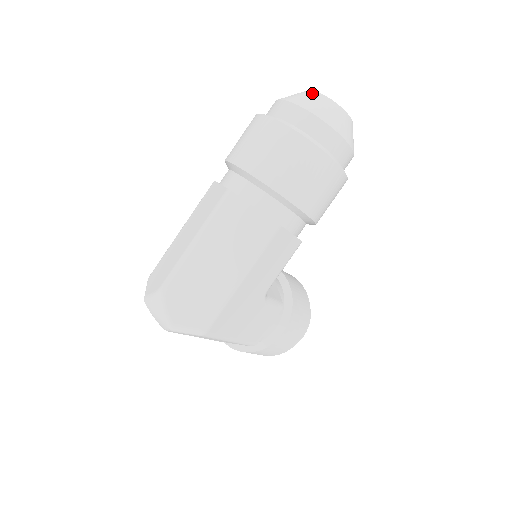
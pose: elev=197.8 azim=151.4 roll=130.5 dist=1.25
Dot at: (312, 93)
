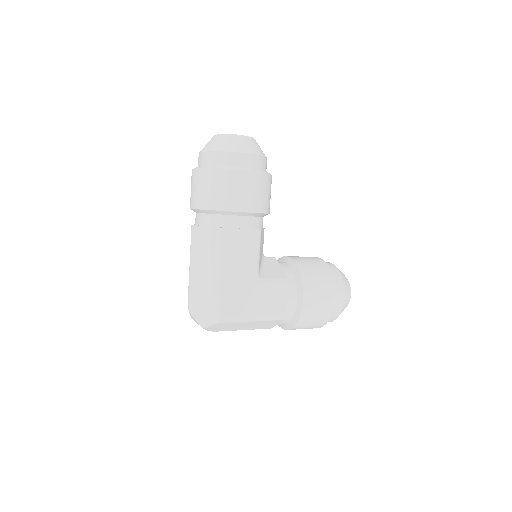
Dot at: (211, 138)
